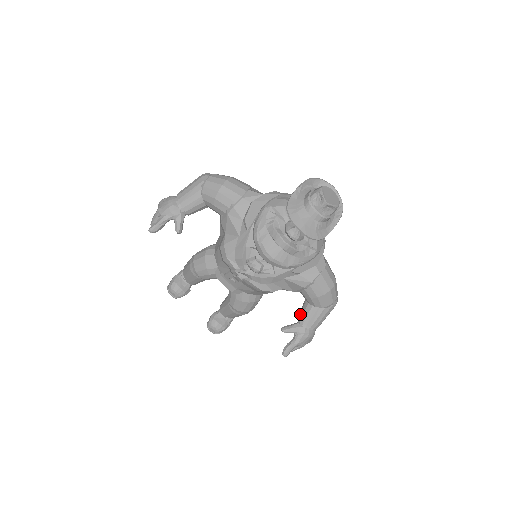
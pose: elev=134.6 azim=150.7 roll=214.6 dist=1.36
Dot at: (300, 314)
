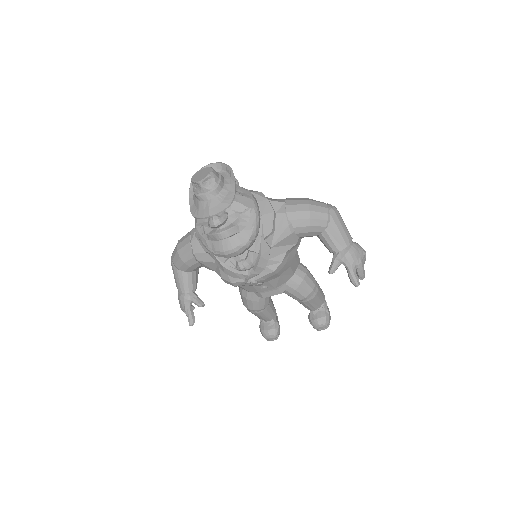
Dot at: occluded
